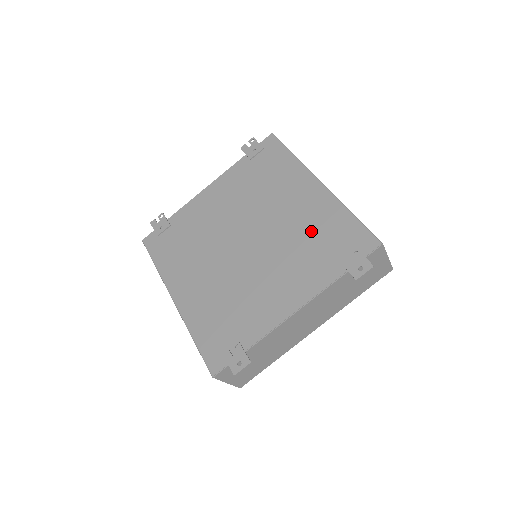
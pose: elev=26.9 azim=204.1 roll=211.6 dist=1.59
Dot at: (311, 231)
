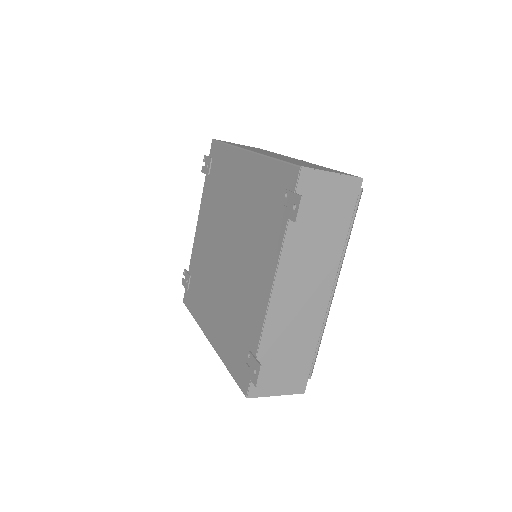
Dot at: (256, 203)
